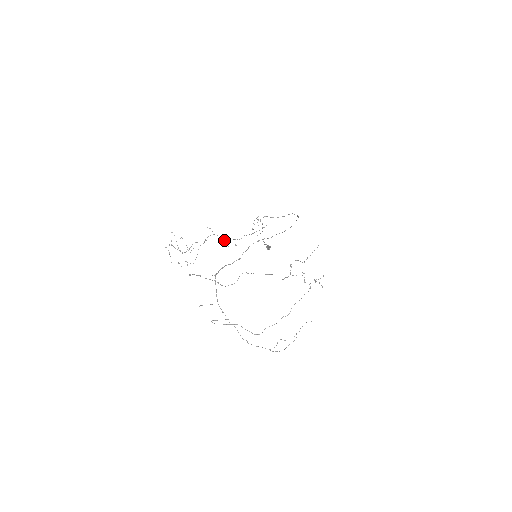
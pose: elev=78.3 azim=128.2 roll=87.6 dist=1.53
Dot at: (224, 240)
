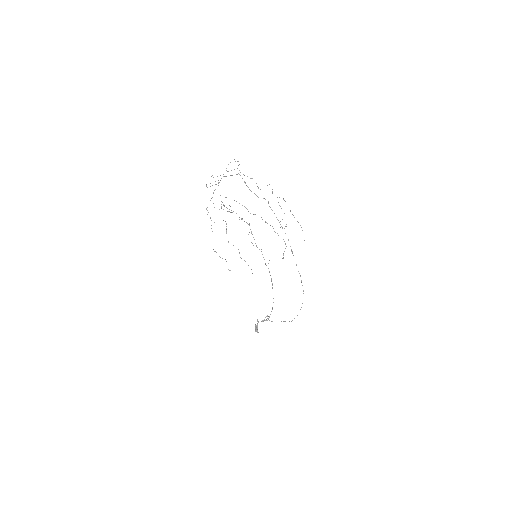
Dot at: occluded
